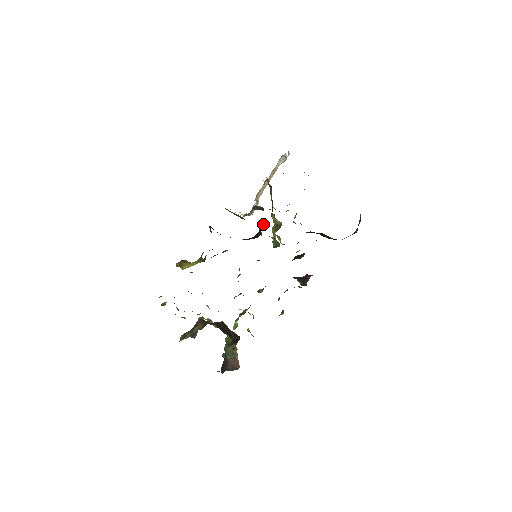
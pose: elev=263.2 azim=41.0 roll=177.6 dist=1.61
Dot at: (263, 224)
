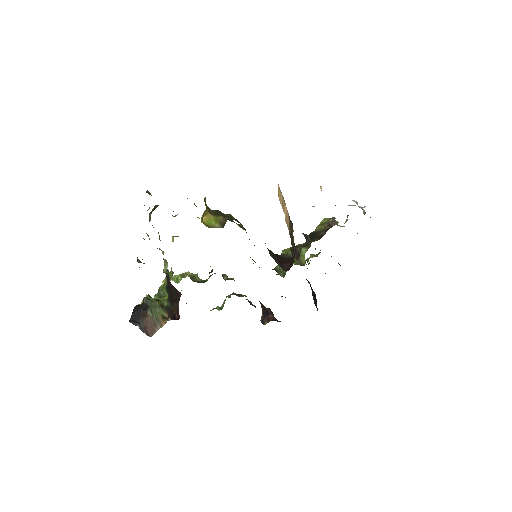
Dot at: (295, 253)
